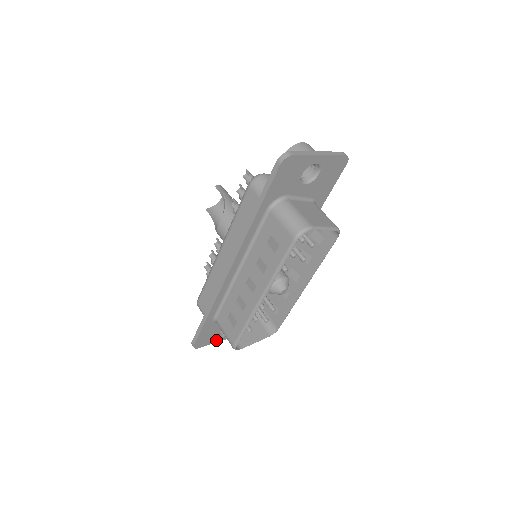
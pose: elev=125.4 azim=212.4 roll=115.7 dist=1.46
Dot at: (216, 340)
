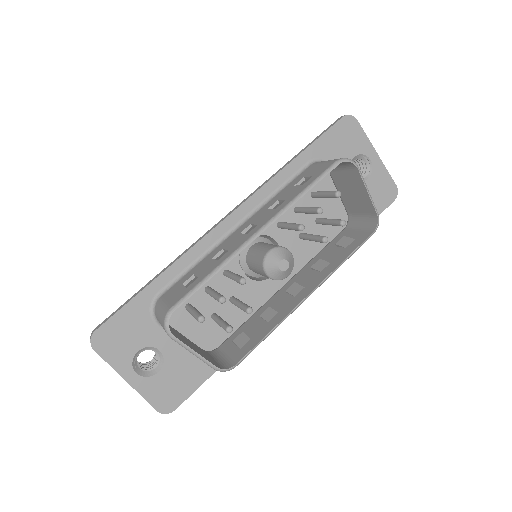
Dot at: (123, 367)
